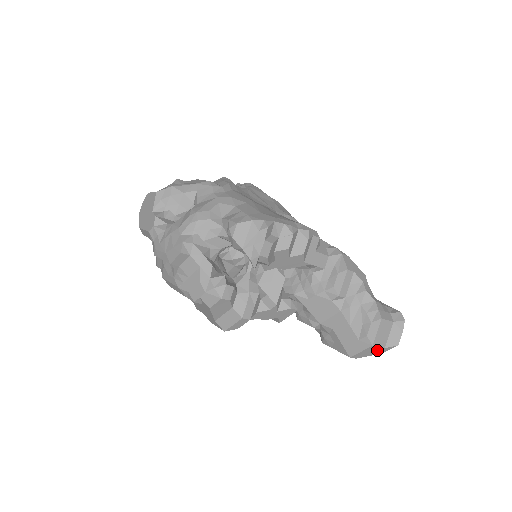
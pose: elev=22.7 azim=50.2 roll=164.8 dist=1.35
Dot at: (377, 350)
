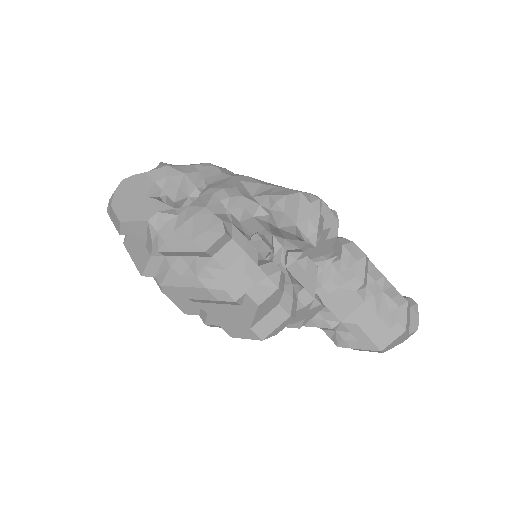
Dot at: (403, 338)
